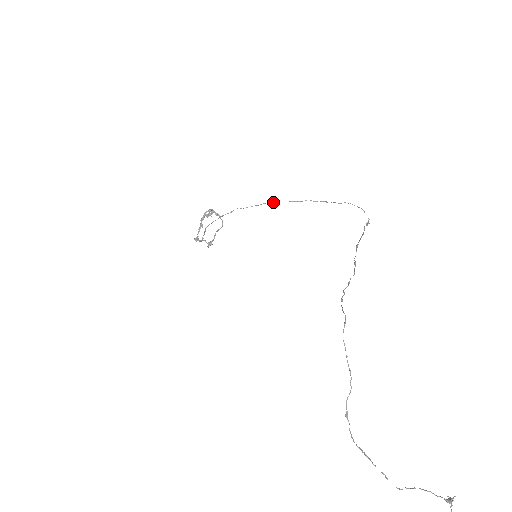
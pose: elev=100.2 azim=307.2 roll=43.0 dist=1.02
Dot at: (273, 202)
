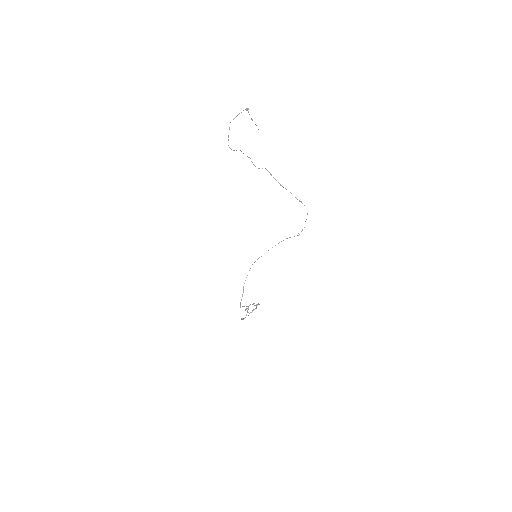
Dot at: occluded
